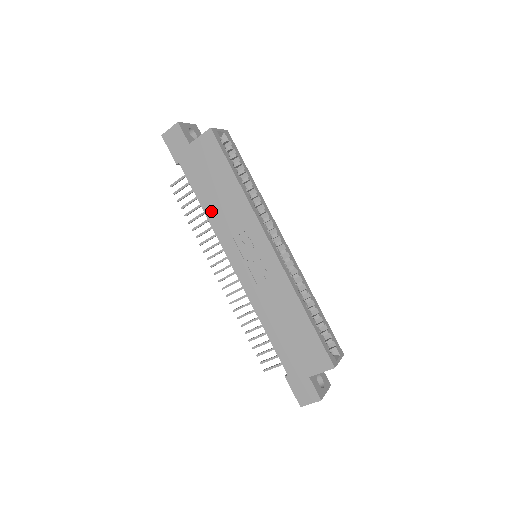
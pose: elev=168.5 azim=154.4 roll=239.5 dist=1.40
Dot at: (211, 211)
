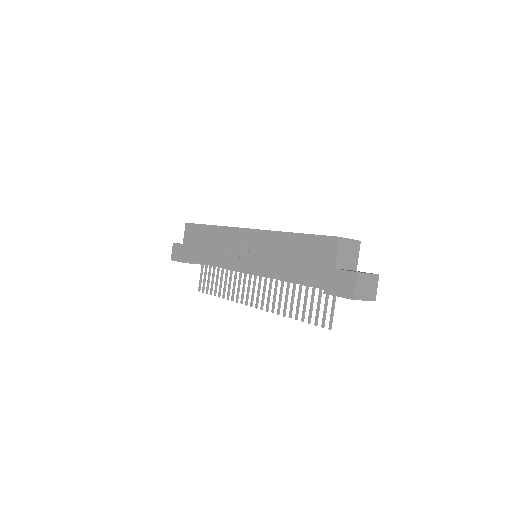
Dot at: (211, 259)
